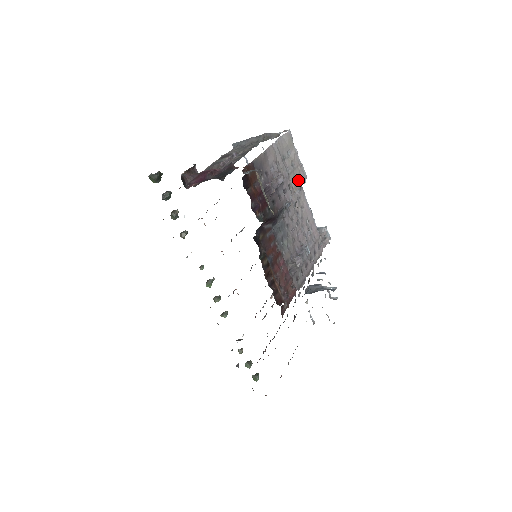
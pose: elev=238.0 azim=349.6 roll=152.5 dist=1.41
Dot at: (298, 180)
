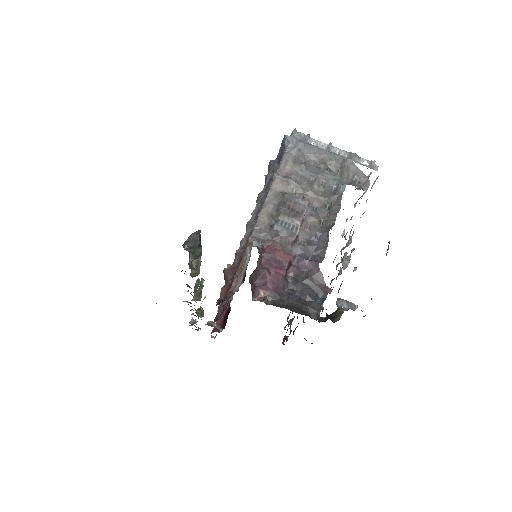
Dot at: occluded
